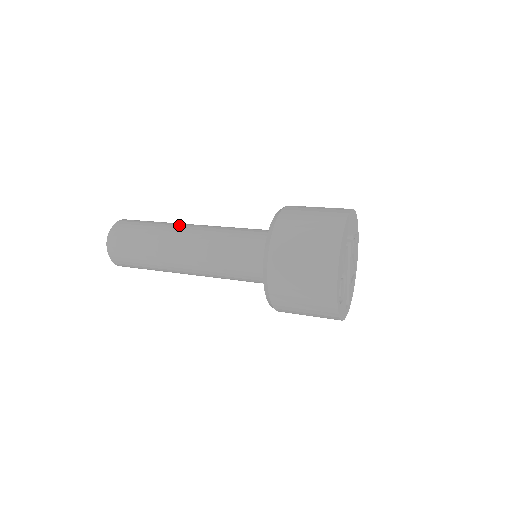
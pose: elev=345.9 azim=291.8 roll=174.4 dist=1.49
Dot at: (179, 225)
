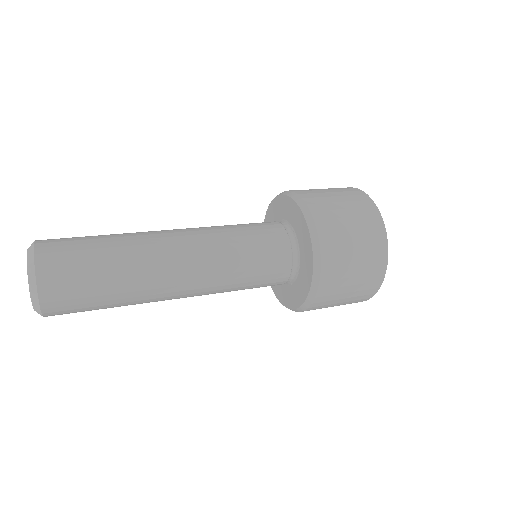
Dot at: occluded
